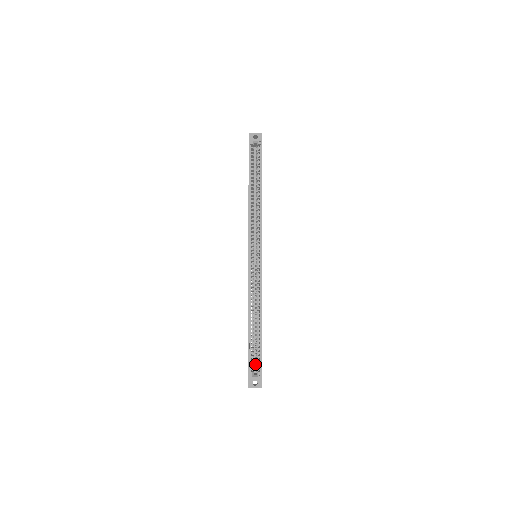
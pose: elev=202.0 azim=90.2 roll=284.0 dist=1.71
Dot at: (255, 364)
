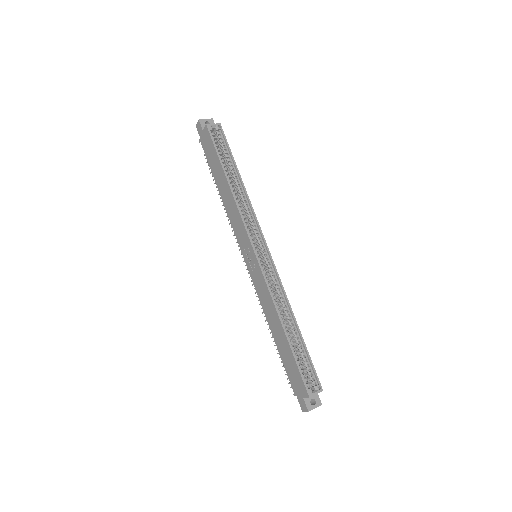
Dot at: occluded
